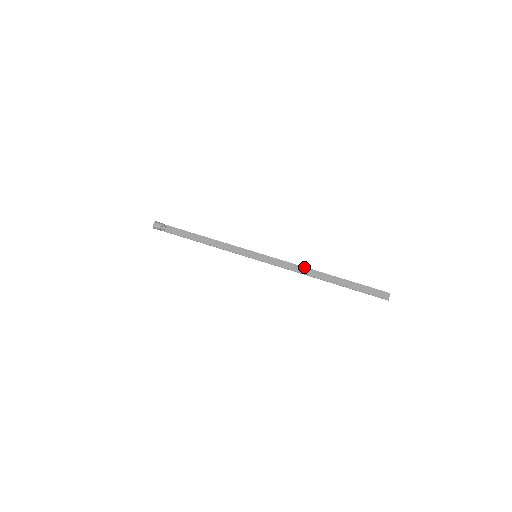
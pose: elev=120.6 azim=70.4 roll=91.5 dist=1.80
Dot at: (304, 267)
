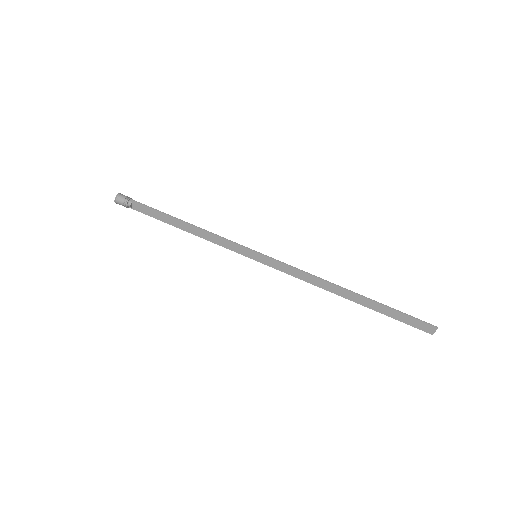
Dot at: (321, 280)
